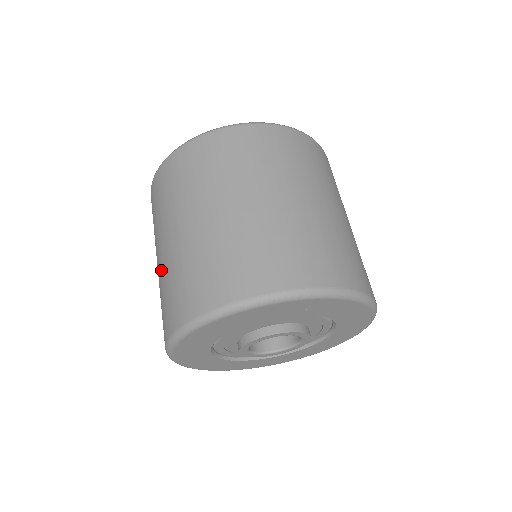
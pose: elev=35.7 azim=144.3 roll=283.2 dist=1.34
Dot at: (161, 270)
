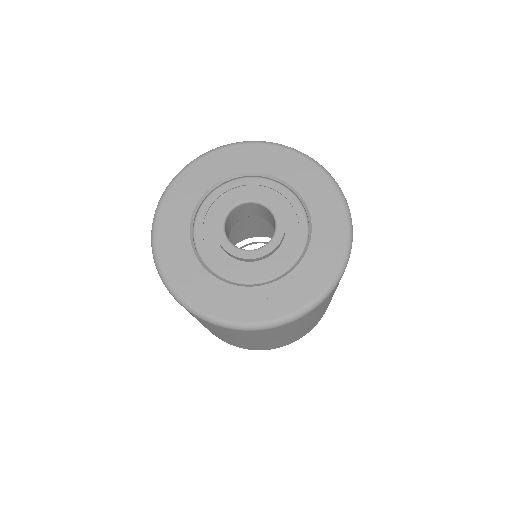
Dot at: occluded
